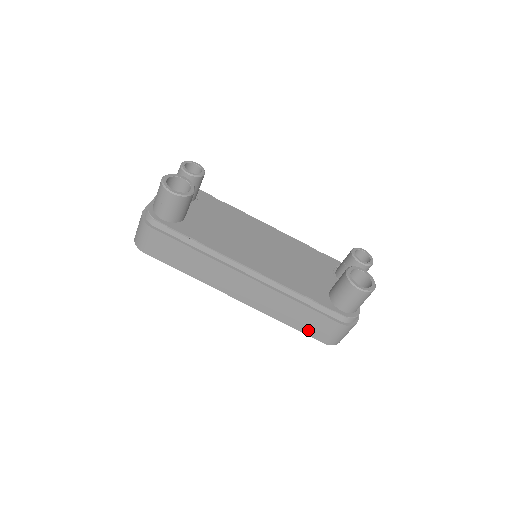
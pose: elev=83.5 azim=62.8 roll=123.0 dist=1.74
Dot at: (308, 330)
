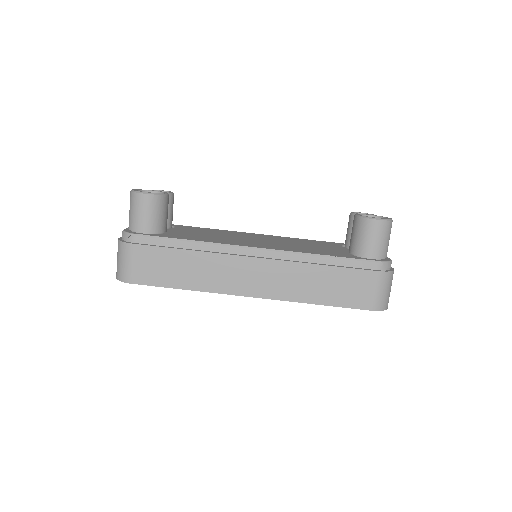
Dot at: (346, 300)
